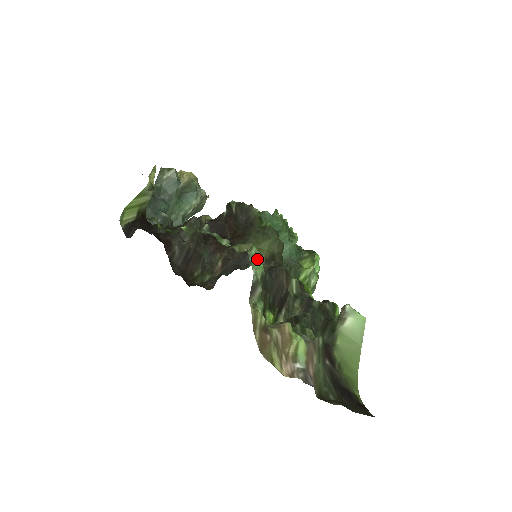
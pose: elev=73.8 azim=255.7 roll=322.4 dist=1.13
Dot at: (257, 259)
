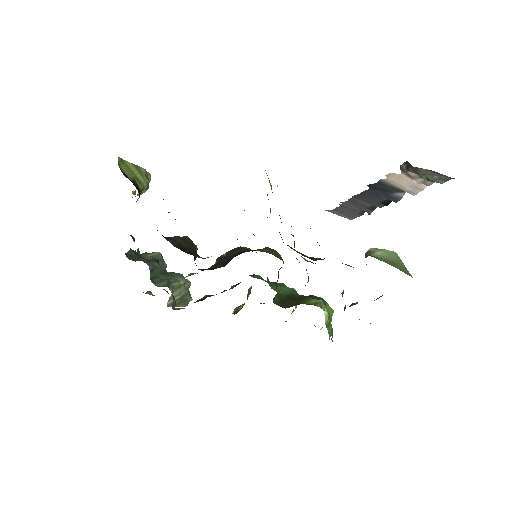
Dot at: occluded
